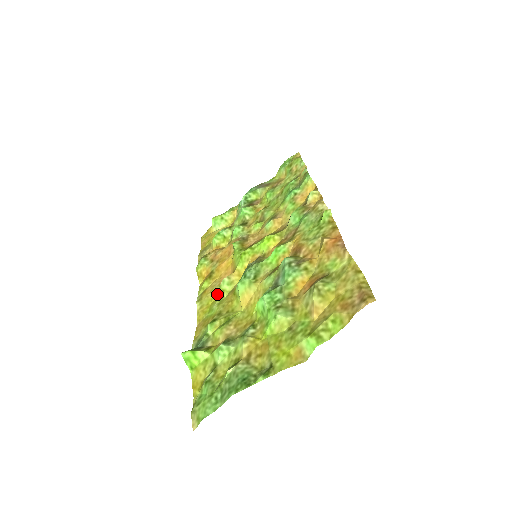
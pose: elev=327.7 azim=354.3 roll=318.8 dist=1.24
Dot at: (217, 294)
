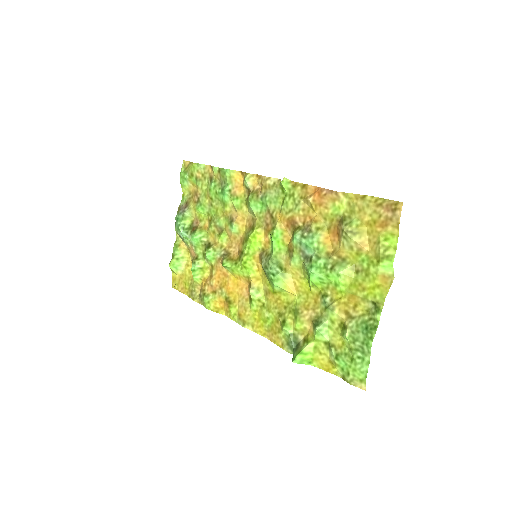
Dot at: (256, 306)
